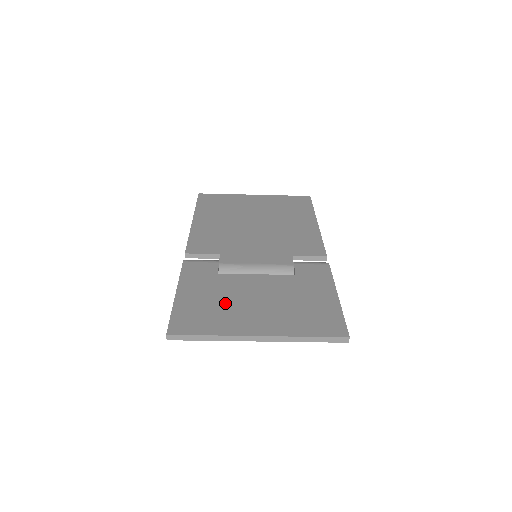
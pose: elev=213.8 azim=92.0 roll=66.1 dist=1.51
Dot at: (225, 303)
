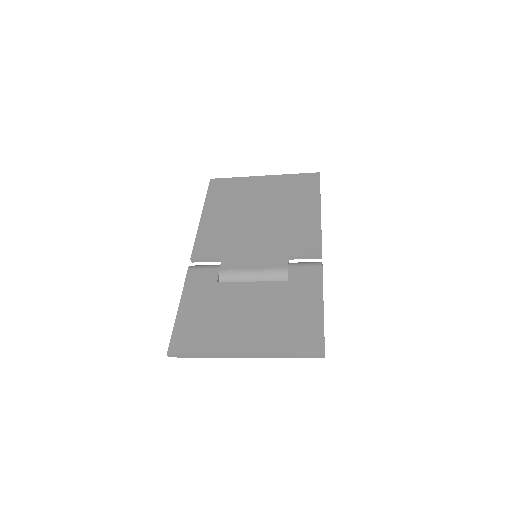
Dot at: (219, 317)
